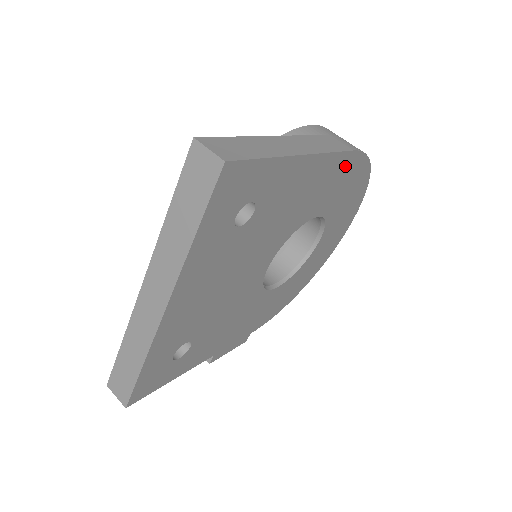
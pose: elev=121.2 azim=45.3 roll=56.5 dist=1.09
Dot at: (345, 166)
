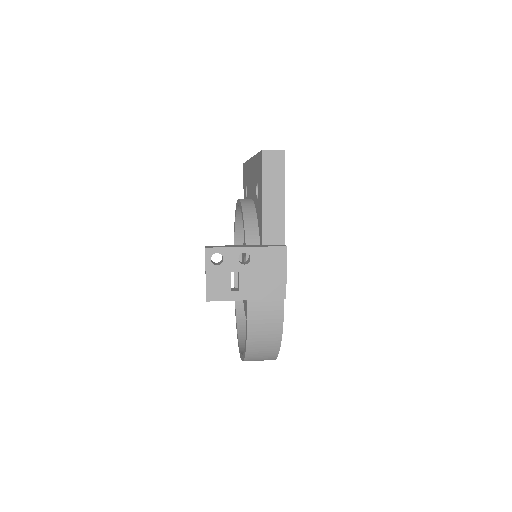
Dot at: occluded
